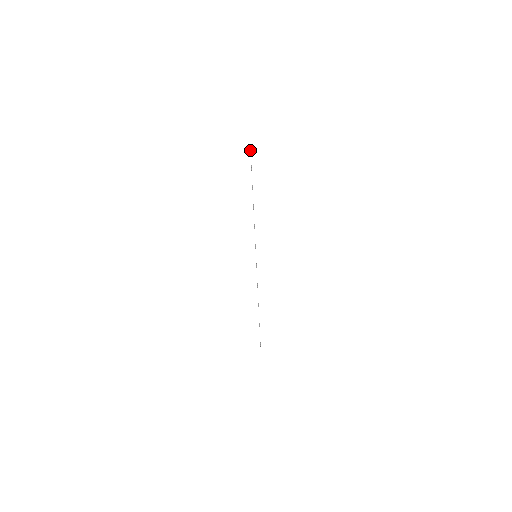
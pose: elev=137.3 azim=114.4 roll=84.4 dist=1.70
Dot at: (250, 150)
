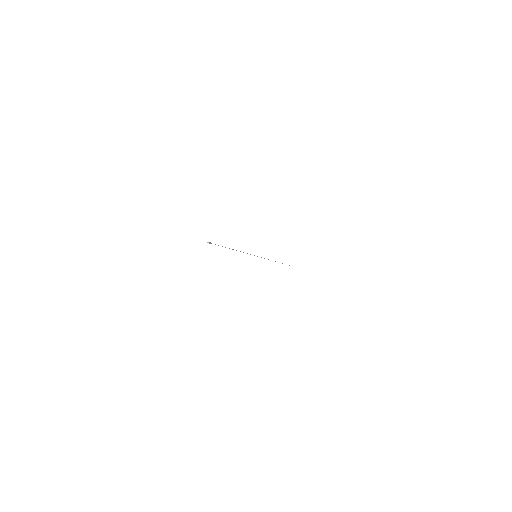
Dot at: occluded
